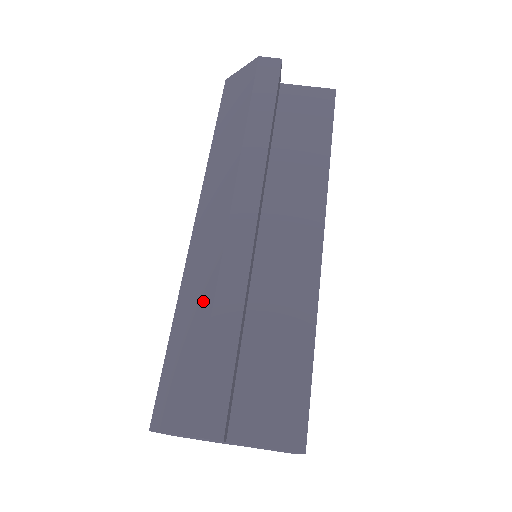
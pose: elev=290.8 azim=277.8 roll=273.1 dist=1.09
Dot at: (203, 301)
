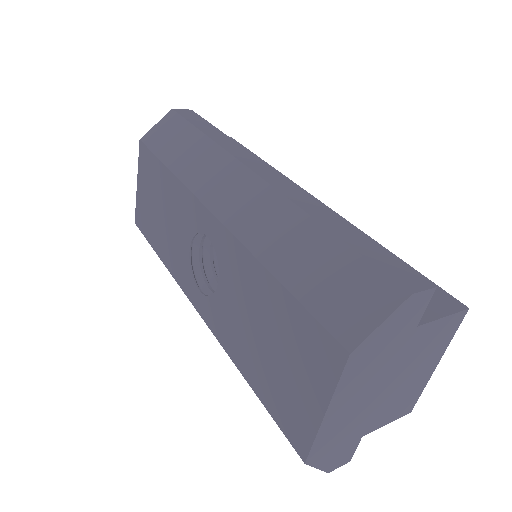
Dot at: (297, 228)
